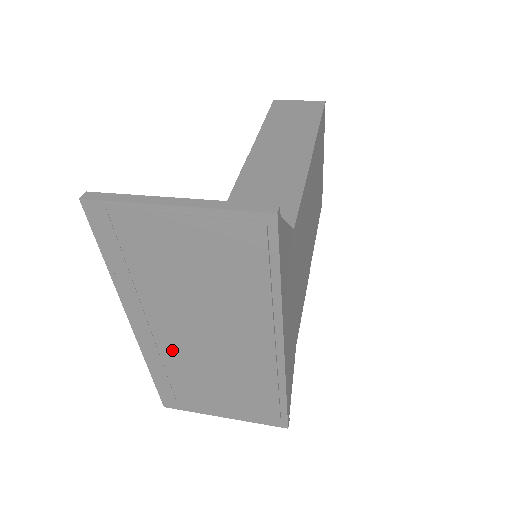
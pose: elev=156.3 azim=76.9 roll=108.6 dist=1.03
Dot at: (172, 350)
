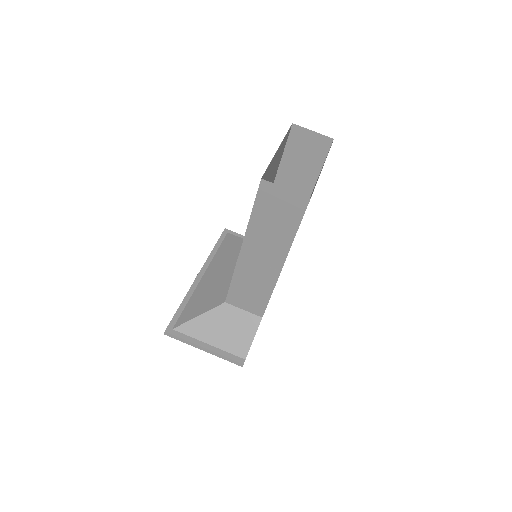
Dot at: occluded
